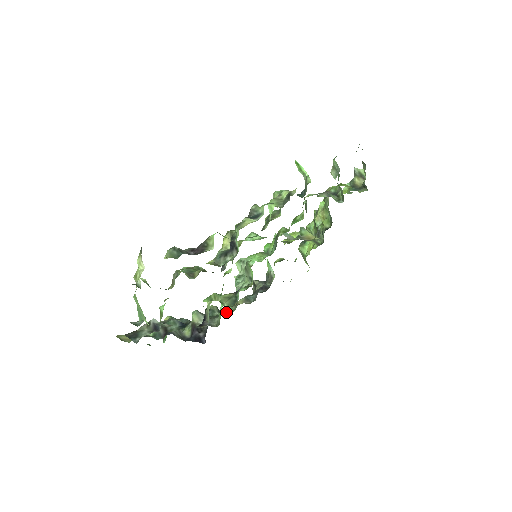
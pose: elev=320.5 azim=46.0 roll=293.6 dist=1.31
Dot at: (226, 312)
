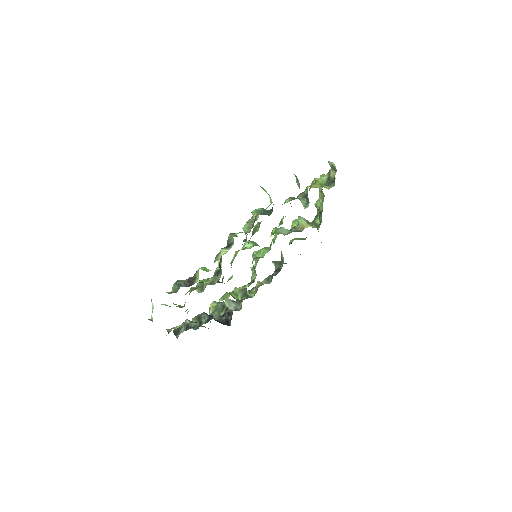
Dot at: (253, 292)
